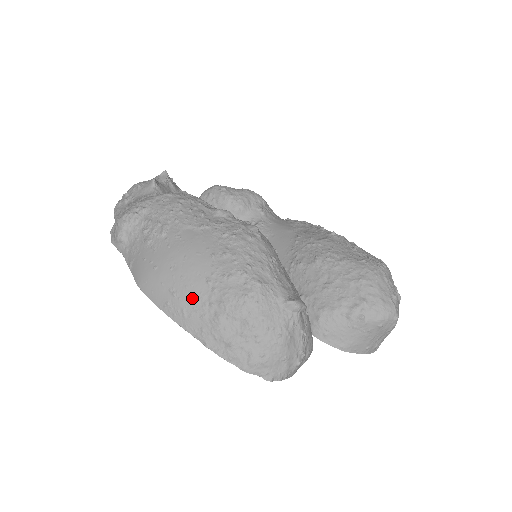
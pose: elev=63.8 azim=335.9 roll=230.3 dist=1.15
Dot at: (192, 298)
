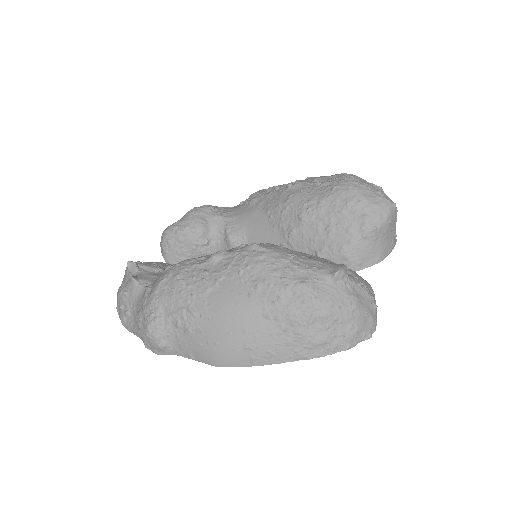
Dot at: (267, 339)
